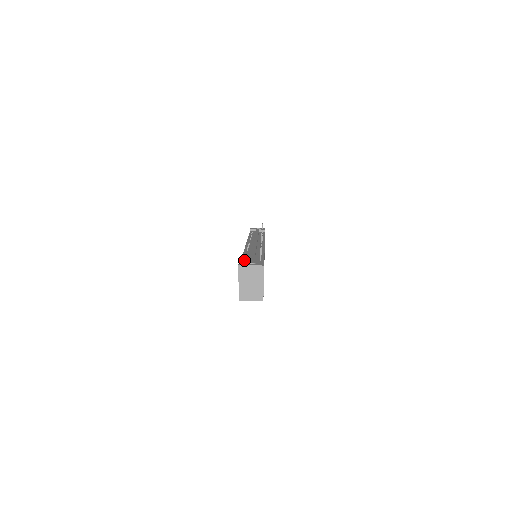
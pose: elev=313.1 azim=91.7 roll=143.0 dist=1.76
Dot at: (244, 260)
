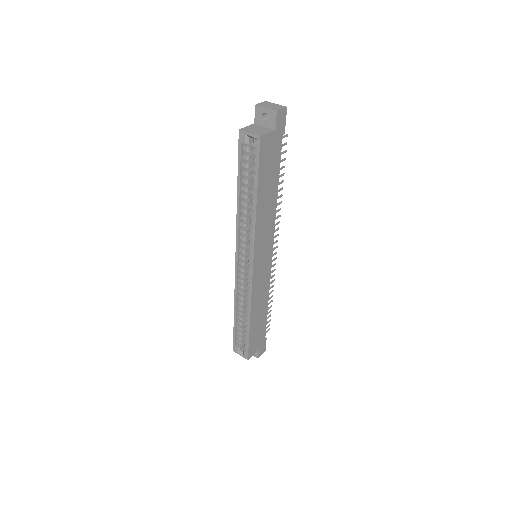
Dot at: occluded
